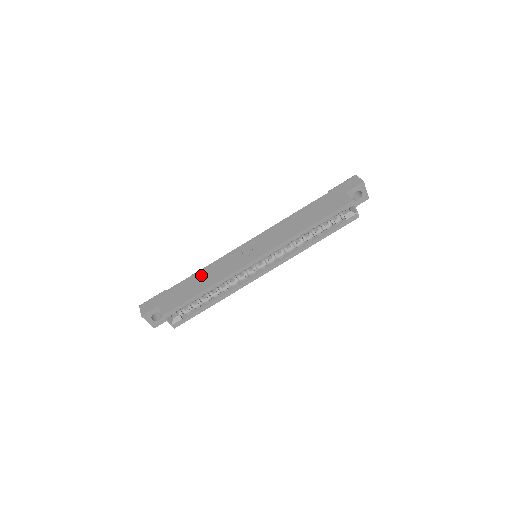
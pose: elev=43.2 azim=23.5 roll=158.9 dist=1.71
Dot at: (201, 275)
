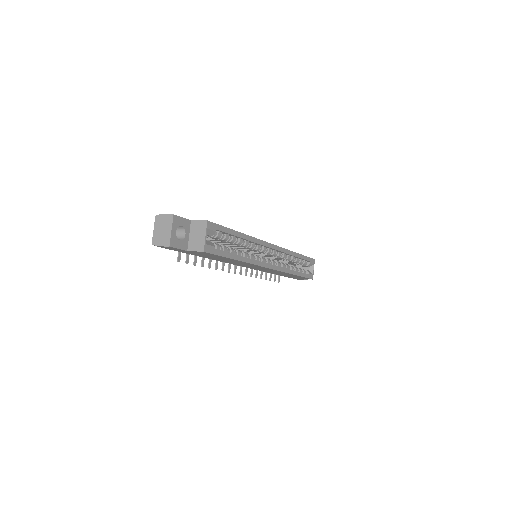
Dot at: occluded
